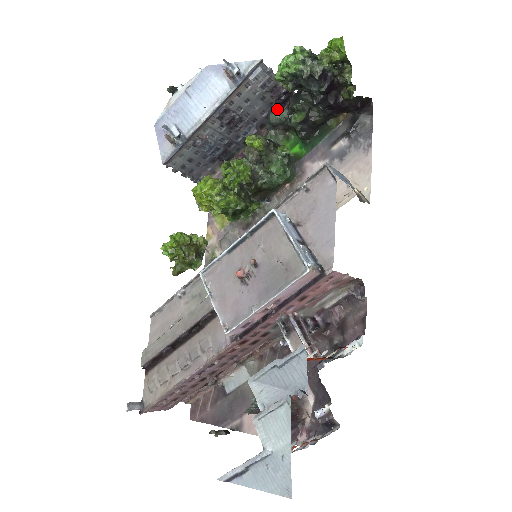
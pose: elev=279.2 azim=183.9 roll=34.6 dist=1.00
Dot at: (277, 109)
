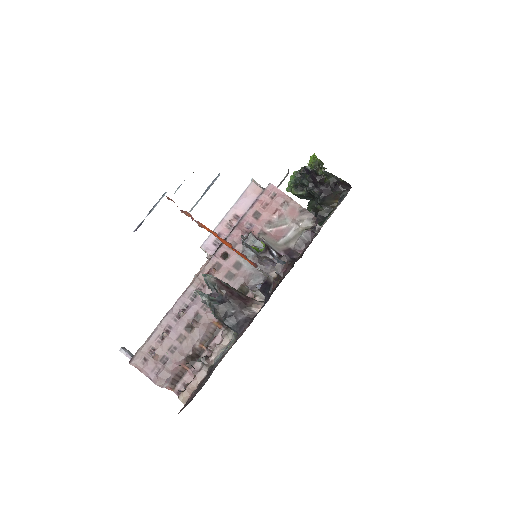
Dot at: occluded
